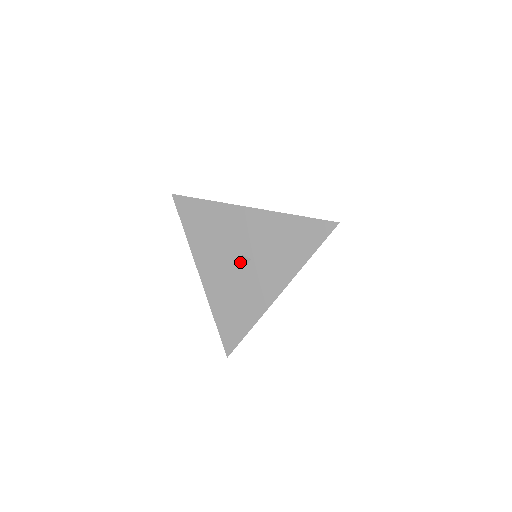
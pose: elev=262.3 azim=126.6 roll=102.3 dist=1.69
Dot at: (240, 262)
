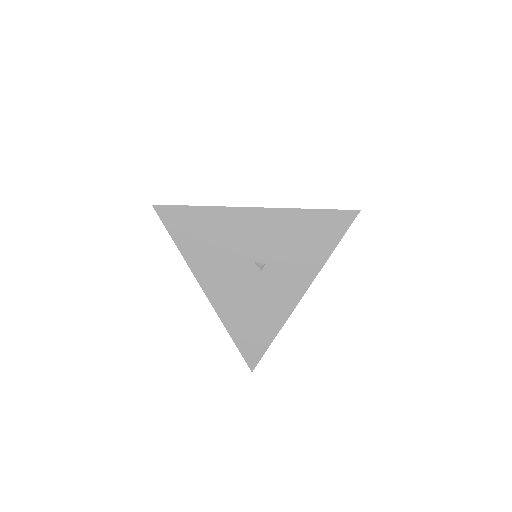
Dot at: (253, 269)
